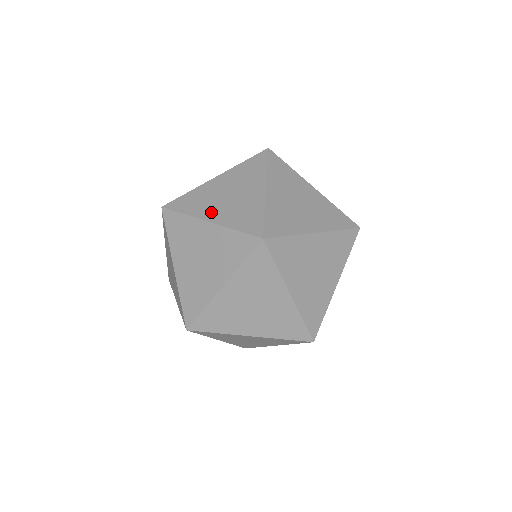
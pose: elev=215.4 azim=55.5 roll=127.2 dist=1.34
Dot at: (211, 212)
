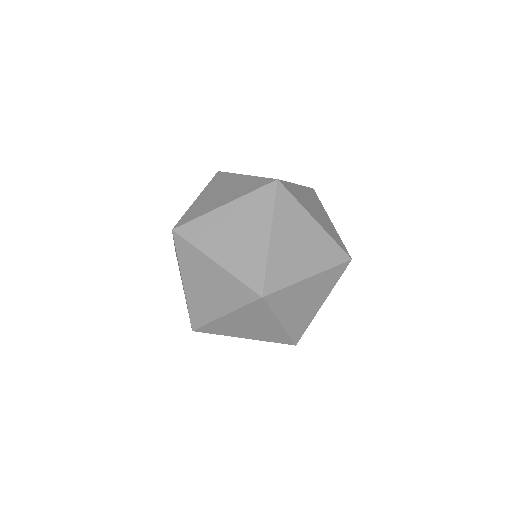
Dot at: (206, 194)
